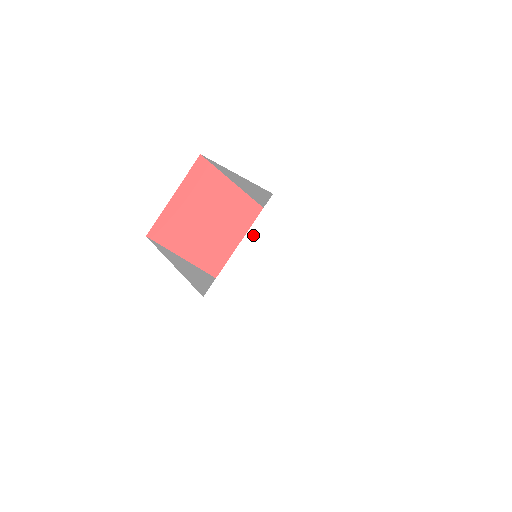
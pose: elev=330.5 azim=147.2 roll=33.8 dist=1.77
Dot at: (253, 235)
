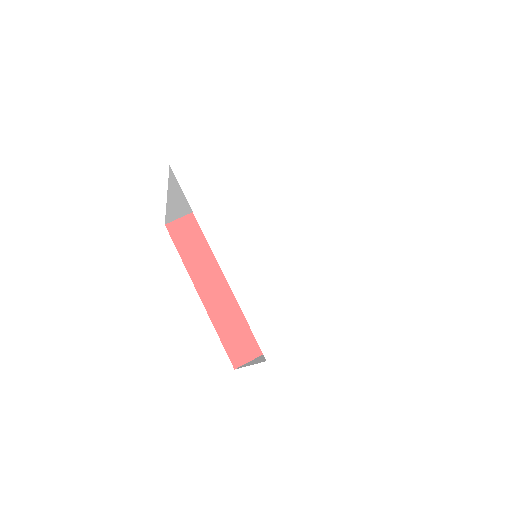
Dot at: (245, 144)
